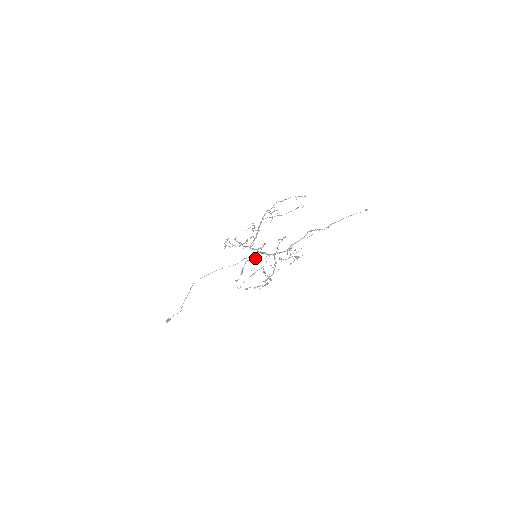
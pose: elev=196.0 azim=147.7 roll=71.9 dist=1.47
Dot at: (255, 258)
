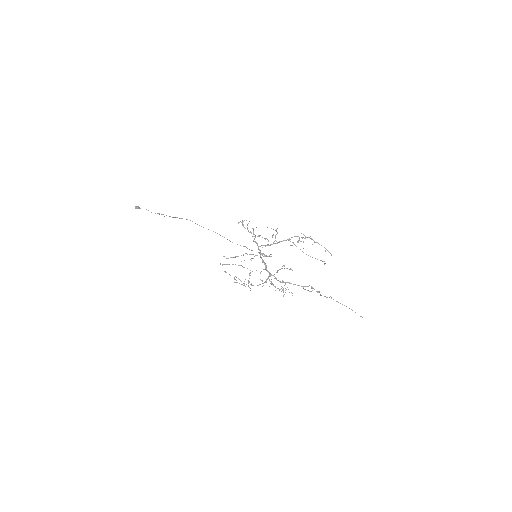
Dot at: occluded
